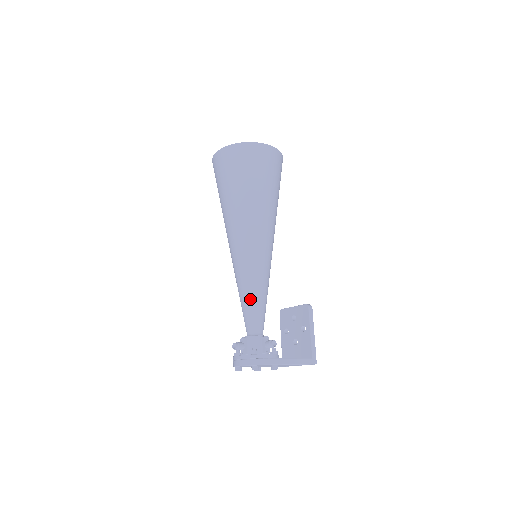
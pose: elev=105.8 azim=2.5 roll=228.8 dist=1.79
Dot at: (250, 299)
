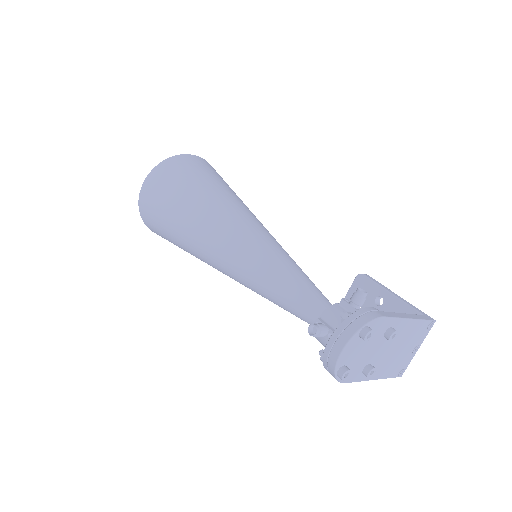
Dot at: (286, 278)
